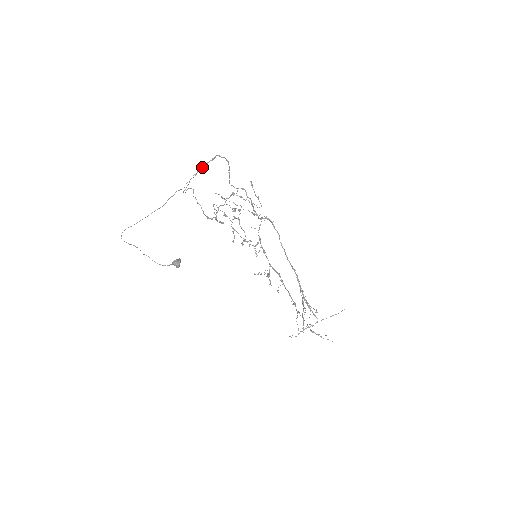
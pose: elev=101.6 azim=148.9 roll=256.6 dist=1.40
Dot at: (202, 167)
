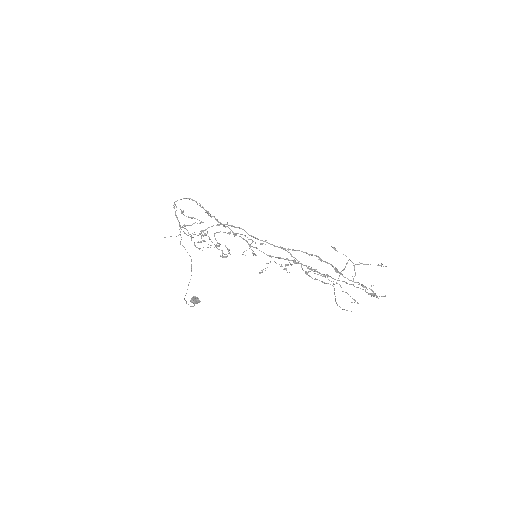
Dot at: (177, 217)
